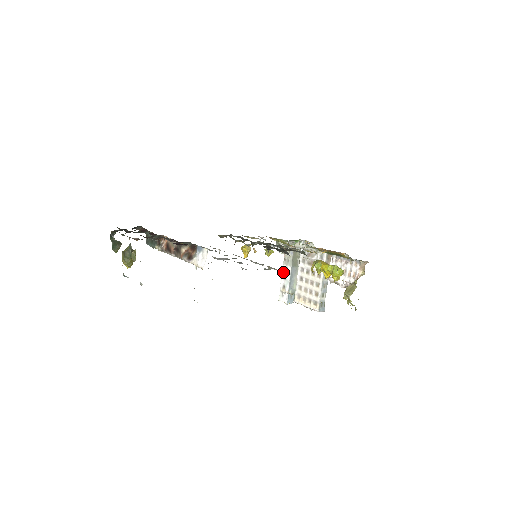
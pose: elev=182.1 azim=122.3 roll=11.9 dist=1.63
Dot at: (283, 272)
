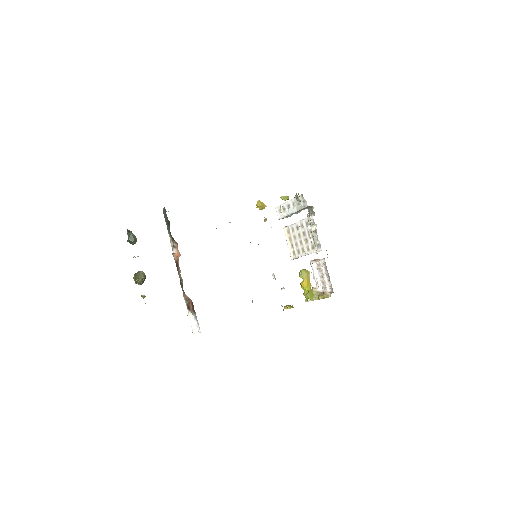
Dot at: (290, 202)
